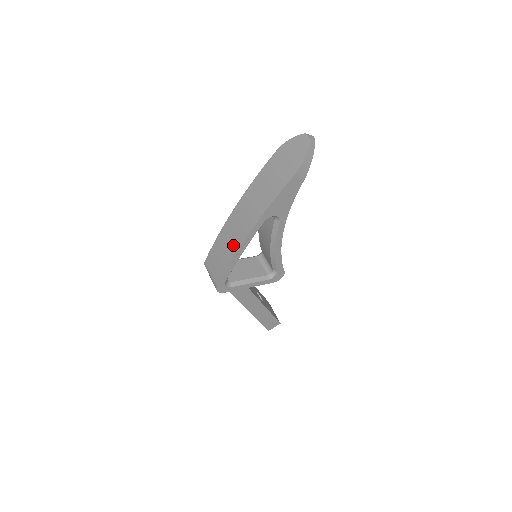
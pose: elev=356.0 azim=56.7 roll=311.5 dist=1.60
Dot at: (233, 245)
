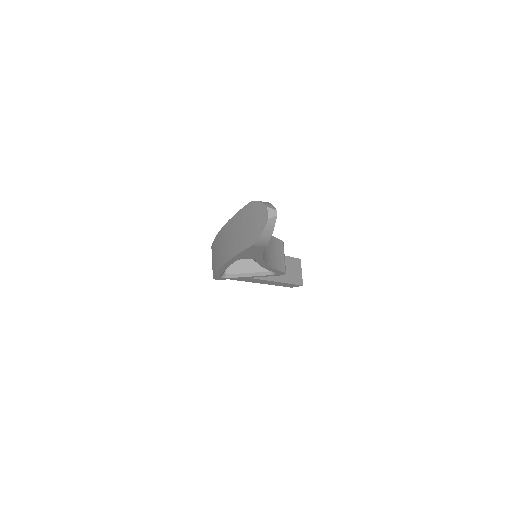
Dot at: (218, 260)
